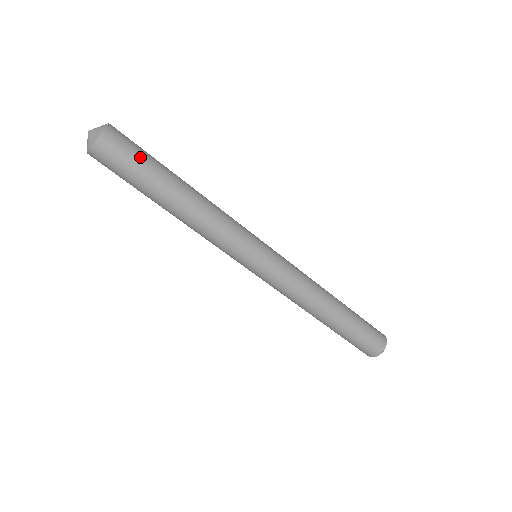
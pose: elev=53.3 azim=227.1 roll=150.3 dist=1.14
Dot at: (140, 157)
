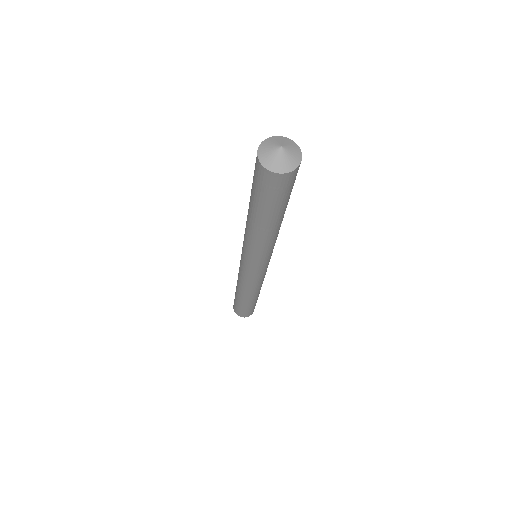
Dot at: occluded
